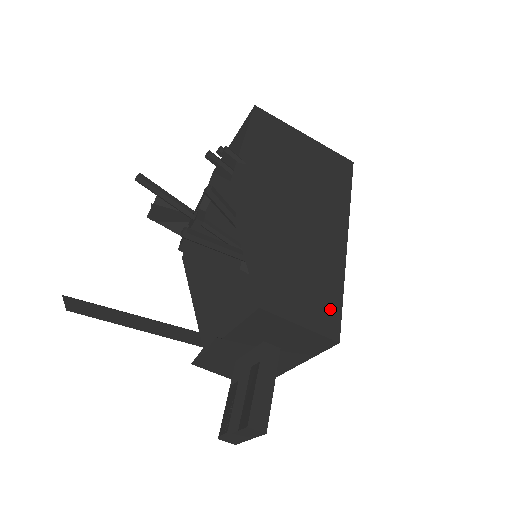
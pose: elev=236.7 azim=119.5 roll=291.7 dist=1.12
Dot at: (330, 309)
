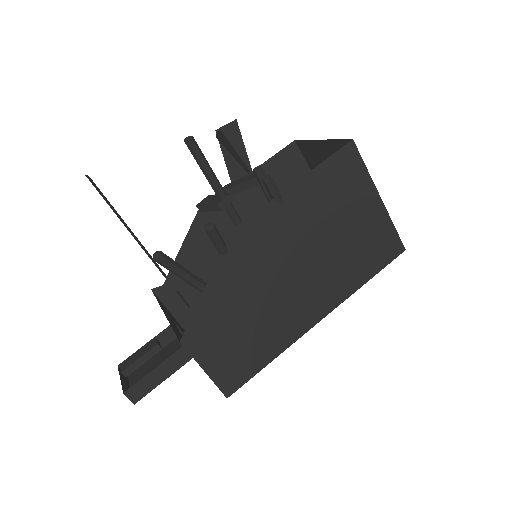
Dot at: (243, 371)
